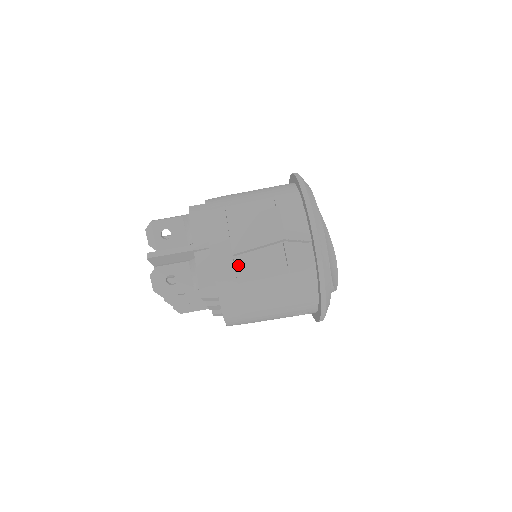
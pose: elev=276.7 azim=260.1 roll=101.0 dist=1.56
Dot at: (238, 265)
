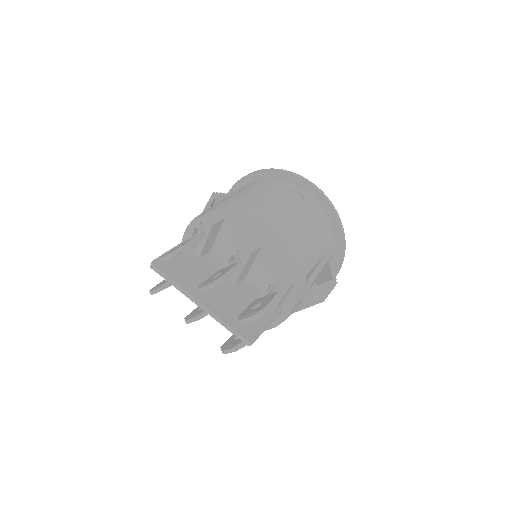
Dot at: occluded
